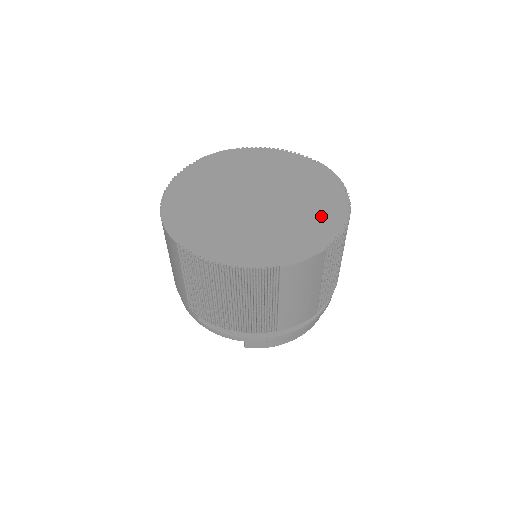
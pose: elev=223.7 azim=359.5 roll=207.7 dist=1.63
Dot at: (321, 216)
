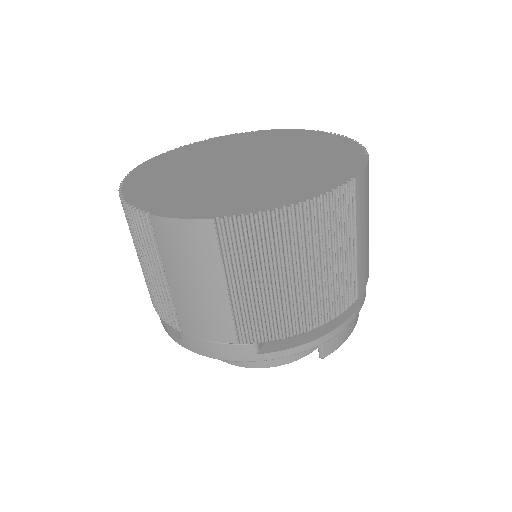
Dot at: (324, 145)
